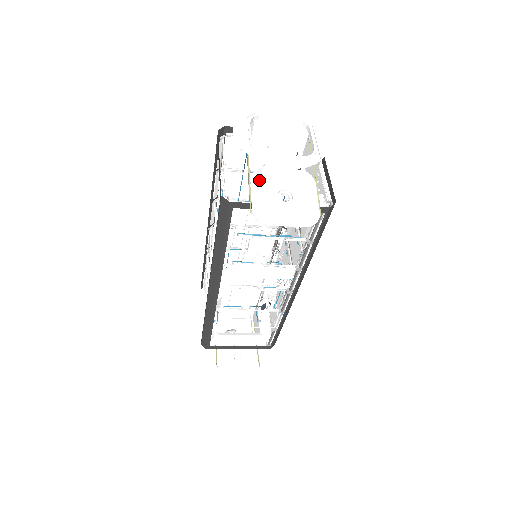
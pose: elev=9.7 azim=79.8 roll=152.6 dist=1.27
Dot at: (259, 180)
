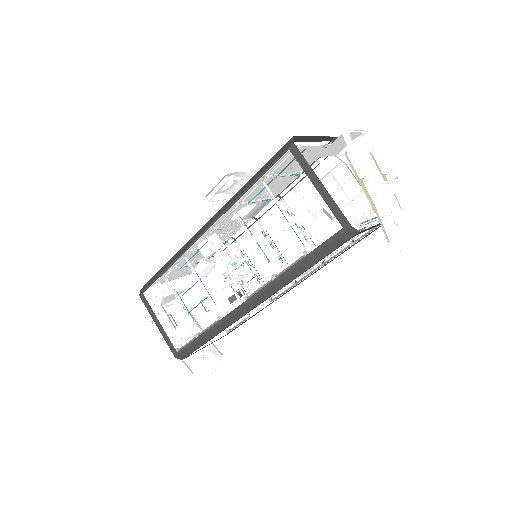
Dot at: (379, 207)
